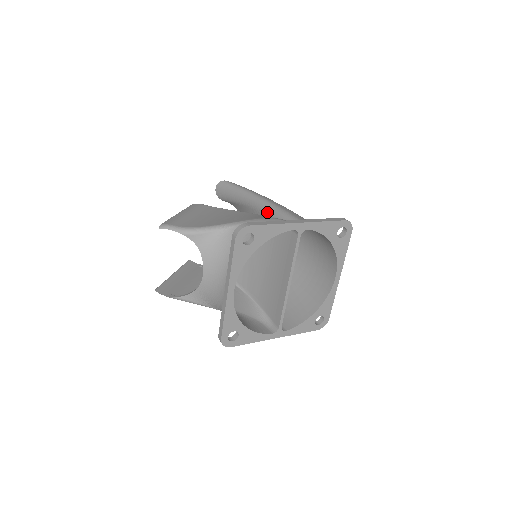
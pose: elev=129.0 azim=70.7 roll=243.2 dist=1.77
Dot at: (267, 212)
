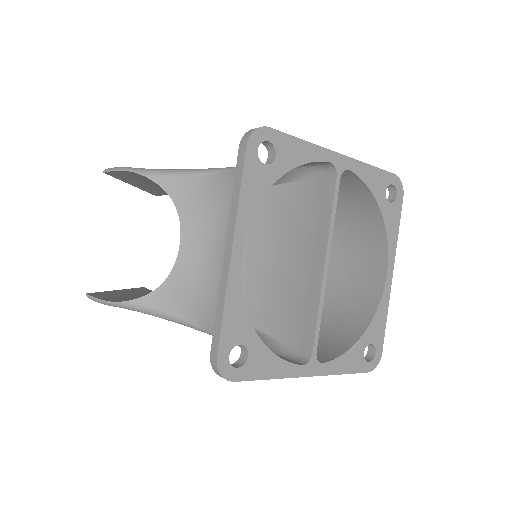
Dot at: occluded
